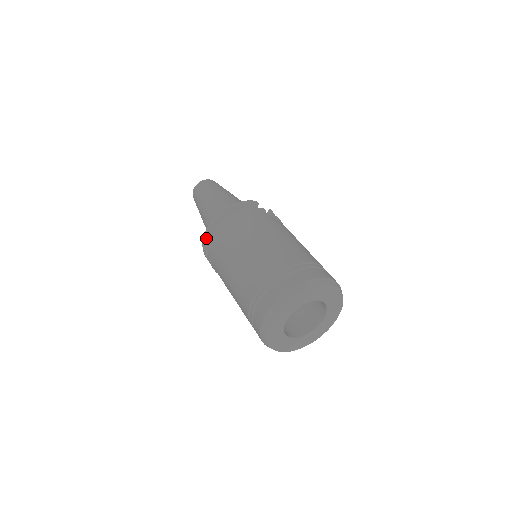
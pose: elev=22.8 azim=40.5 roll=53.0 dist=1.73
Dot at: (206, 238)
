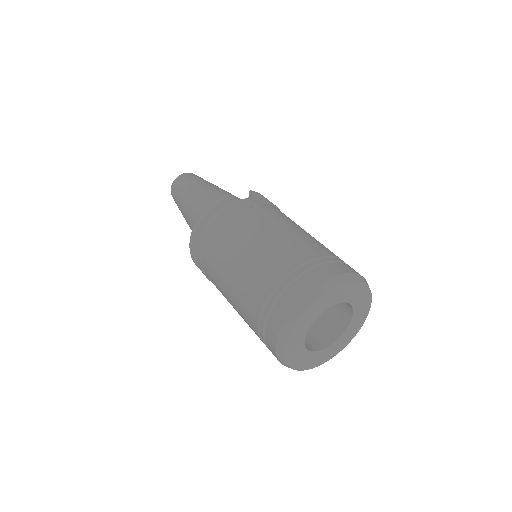
Dot at: (195, 261)
